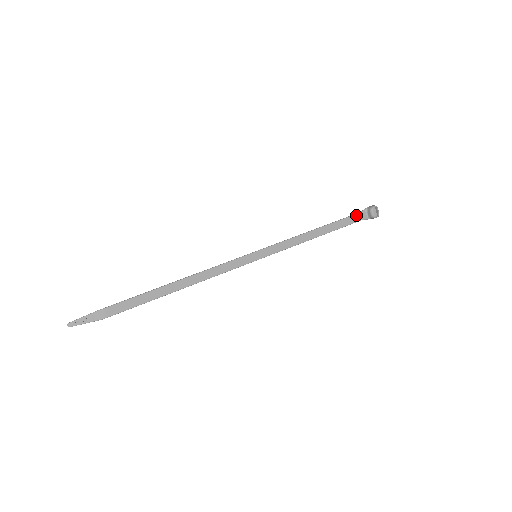
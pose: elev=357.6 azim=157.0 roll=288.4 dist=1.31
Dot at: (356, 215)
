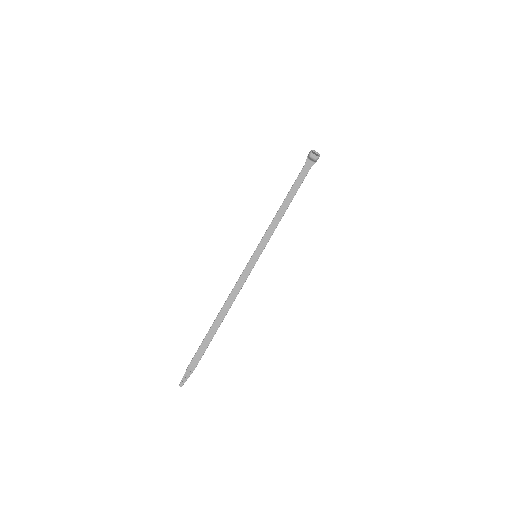
Dot at: (303, 169)
